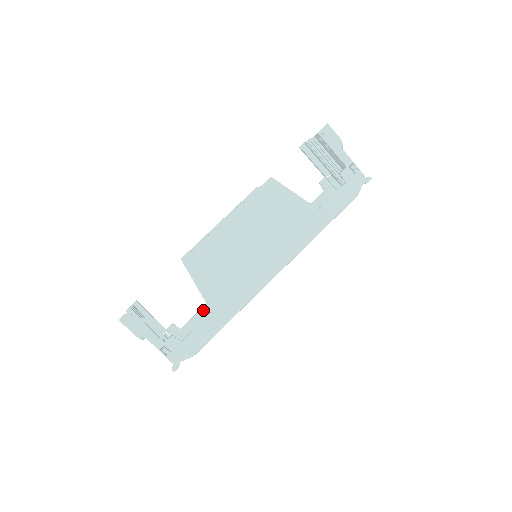
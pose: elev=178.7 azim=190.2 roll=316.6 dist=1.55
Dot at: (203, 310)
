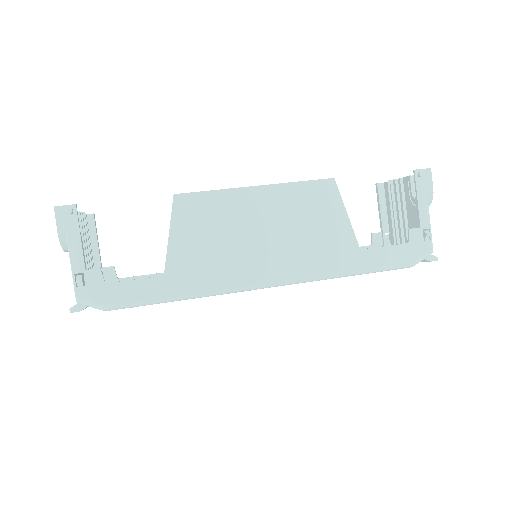
Dot at: occluded
